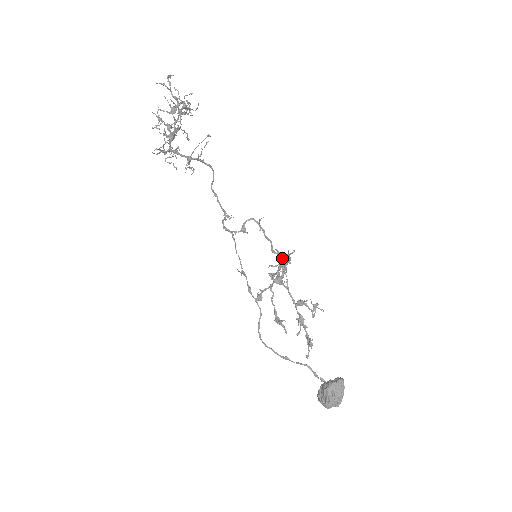
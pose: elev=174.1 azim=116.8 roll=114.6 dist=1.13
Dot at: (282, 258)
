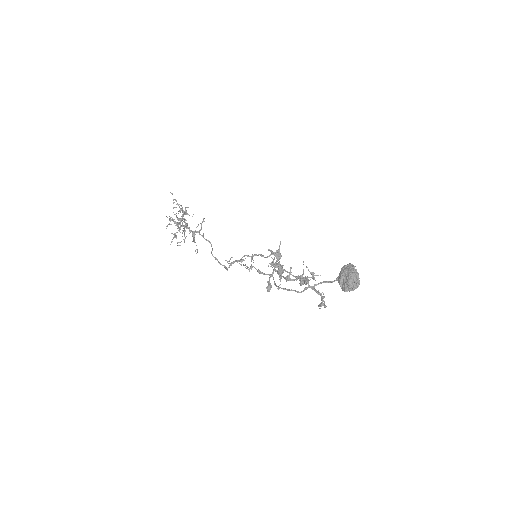
Dot at: (275, 254)
